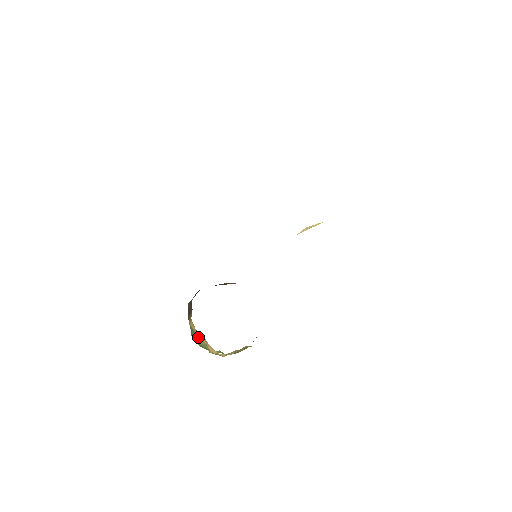
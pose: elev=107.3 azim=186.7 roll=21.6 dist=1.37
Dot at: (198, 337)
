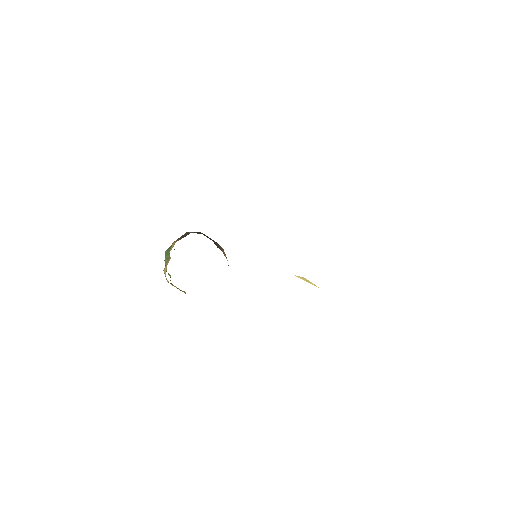
Dot at: (169, 255)
